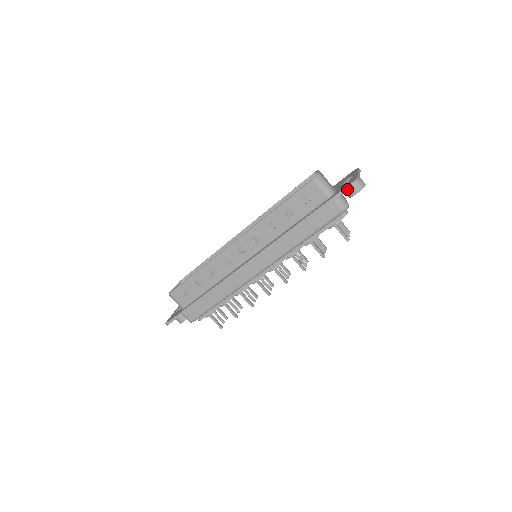
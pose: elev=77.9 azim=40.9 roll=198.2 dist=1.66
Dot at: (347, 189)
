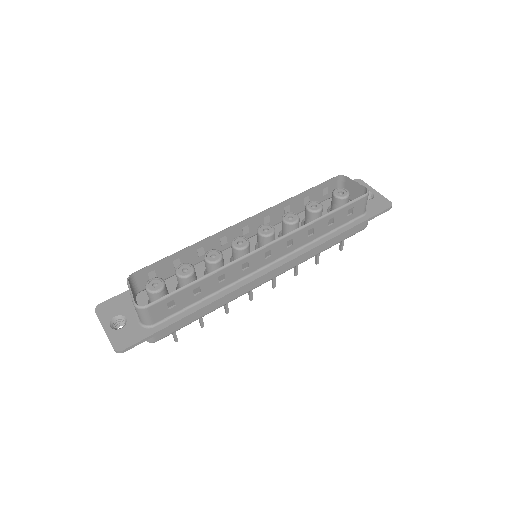
Dot at: occluded
